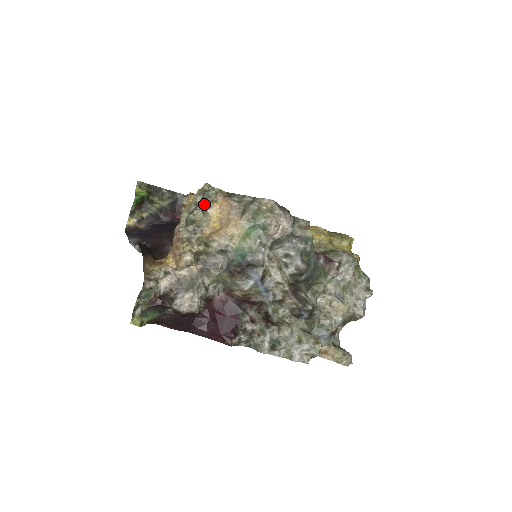
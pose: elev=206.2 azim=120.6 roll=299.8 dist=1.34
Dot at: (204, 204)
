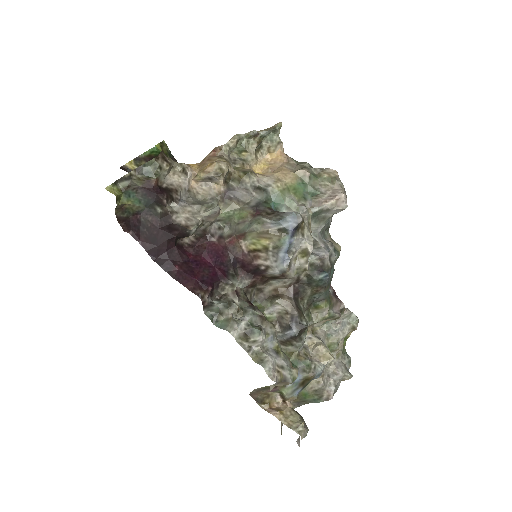
Dot at: (260, 145)
